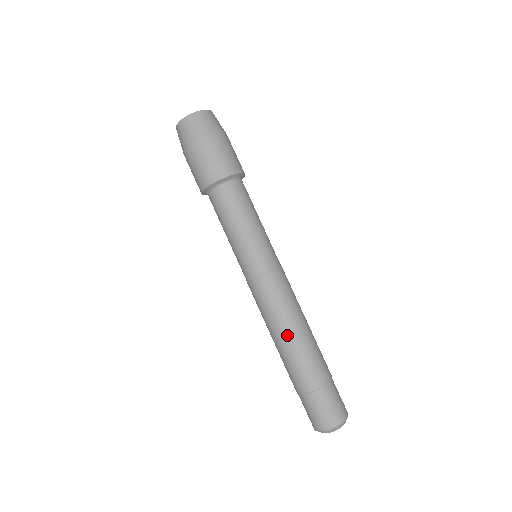
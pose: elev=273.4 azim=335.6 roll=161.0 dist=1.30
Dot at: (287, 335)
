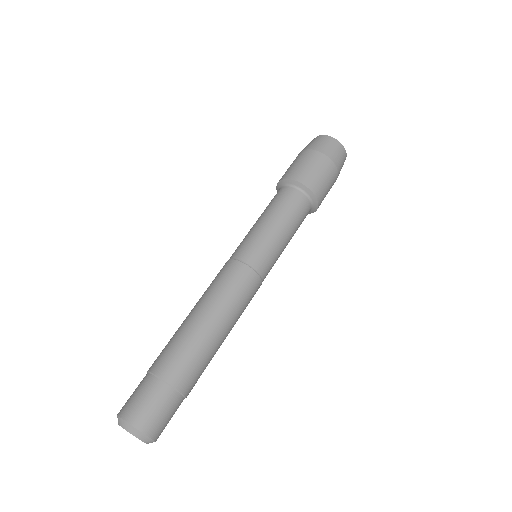
Dot at: (189, 314)
